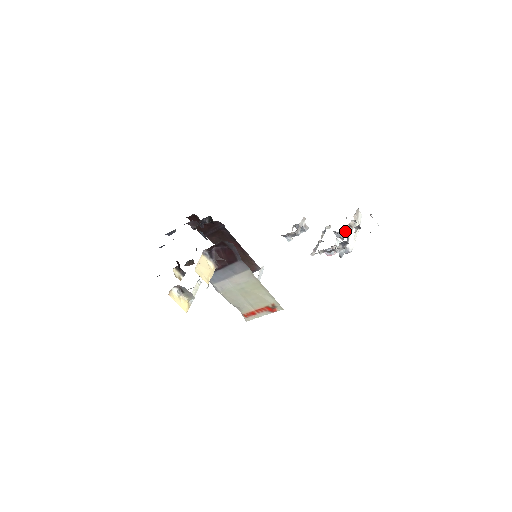
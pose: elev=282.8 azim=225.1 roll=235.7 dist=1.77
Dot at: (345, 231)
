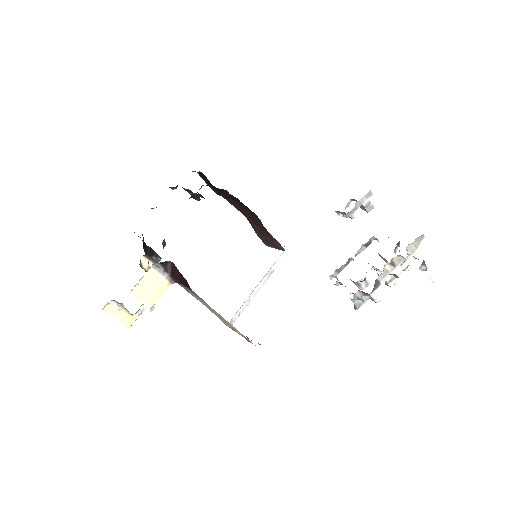
Dot at: occluded
